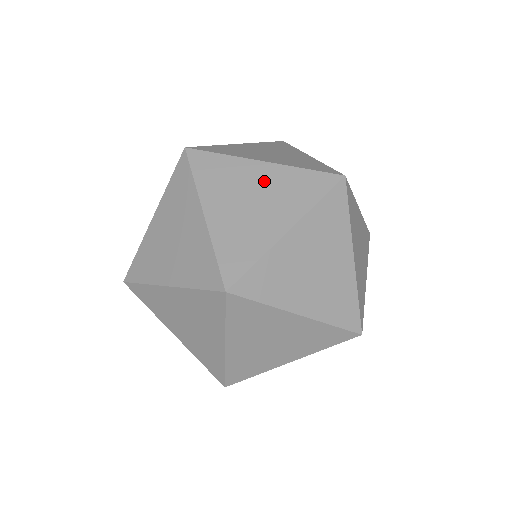
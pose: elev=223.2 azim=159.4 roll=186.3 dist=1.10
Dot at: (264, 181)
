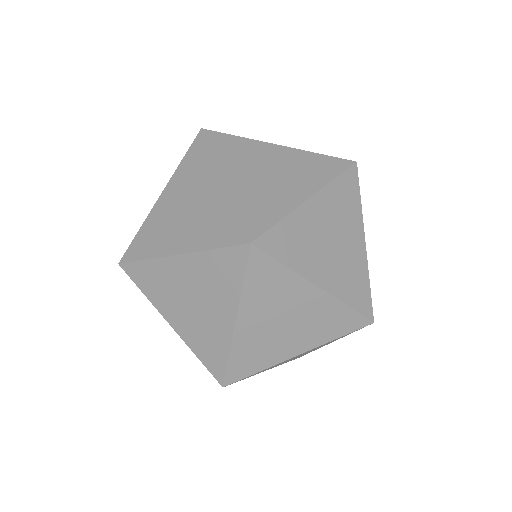
Dot at: (325, 216)
